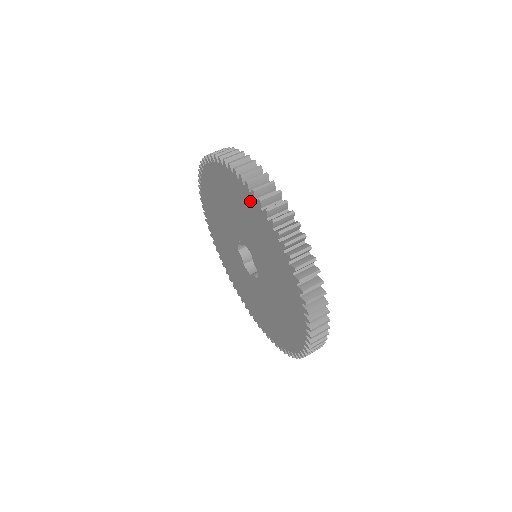
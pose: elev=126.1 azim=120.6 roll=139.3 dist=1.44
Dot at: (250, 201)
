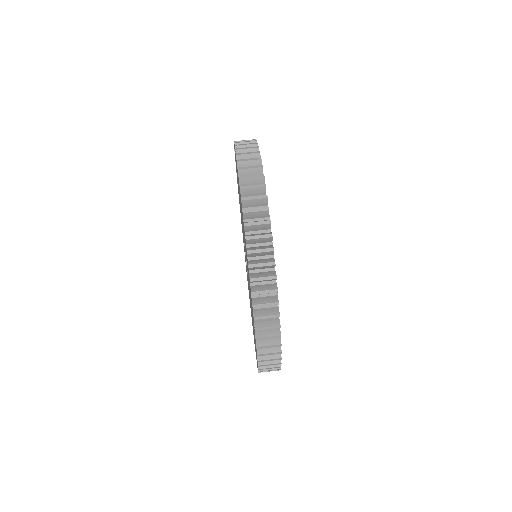
Dot at: occluded
